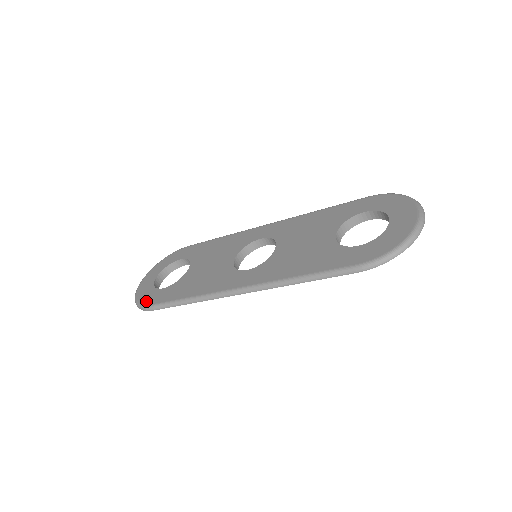
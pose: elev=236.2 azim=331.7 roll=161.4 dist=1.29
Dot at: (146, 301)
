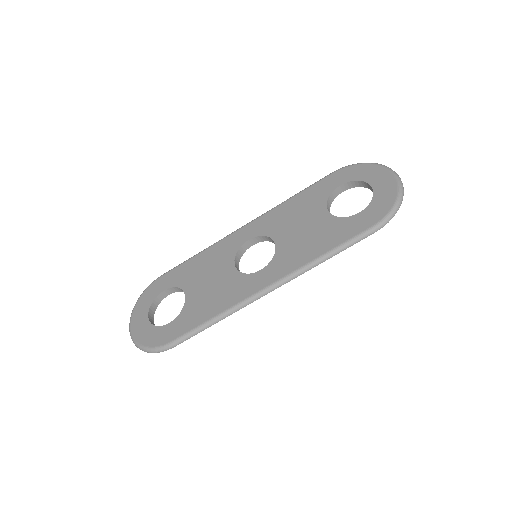
Dot at: (159, 342)
